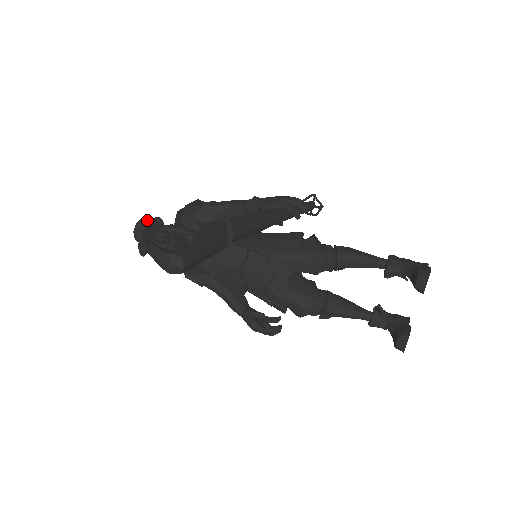
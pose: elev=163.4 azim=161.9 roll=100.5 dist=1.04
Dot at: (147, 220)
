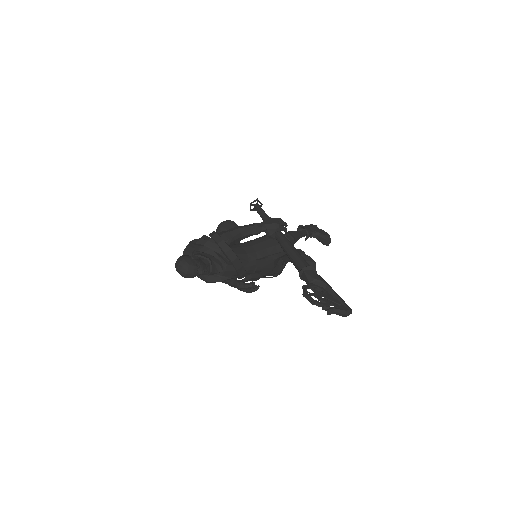
Dot at: (192, 262)
